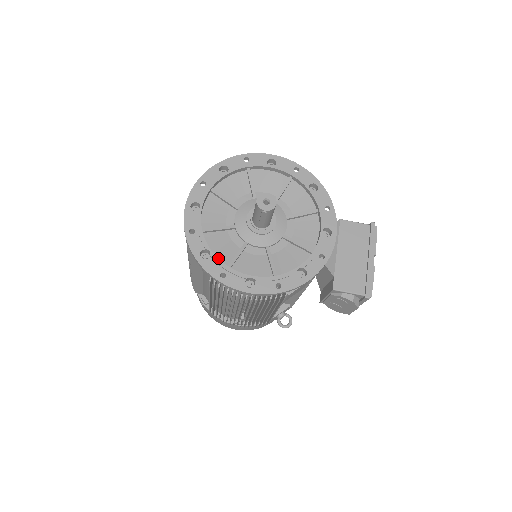
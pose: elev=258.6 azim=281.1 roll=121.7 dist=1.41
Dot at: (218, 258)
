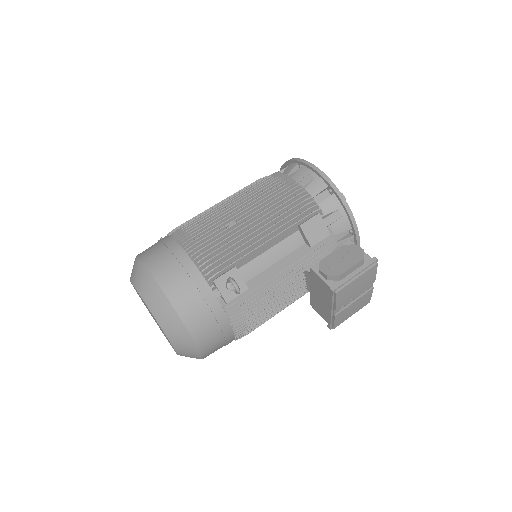
Dot at: occluded
